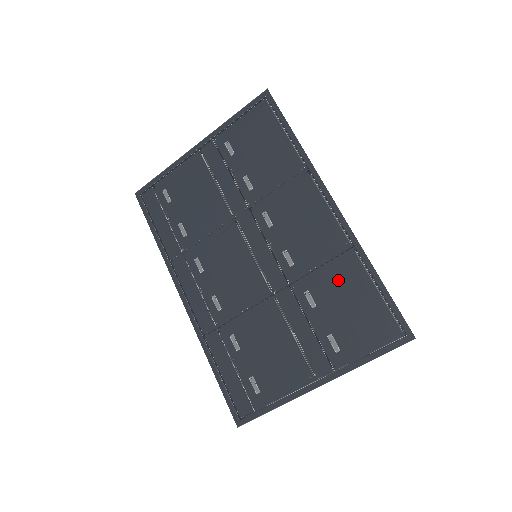
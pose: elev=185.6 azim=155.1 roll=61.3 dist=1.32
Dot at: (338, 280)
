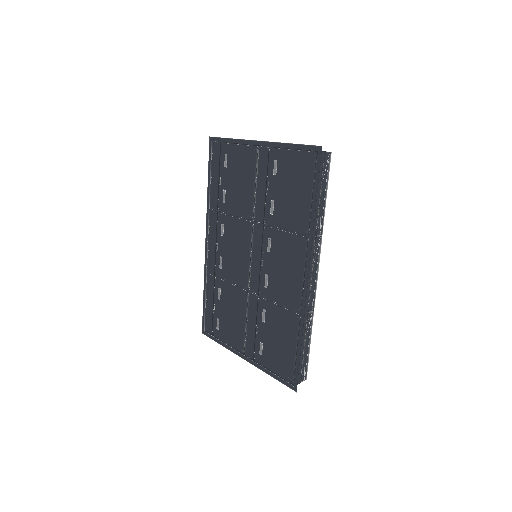
Dot at: (282, 323)
